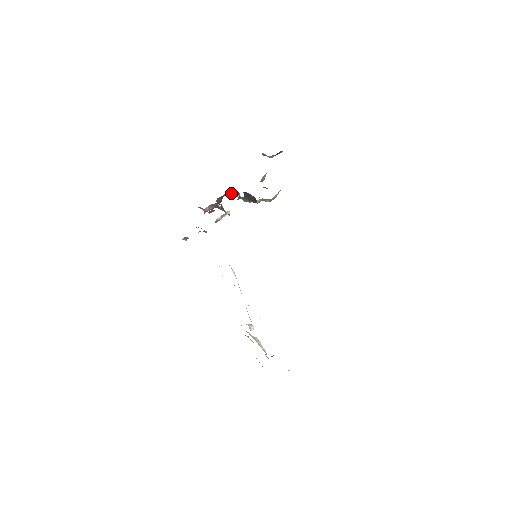
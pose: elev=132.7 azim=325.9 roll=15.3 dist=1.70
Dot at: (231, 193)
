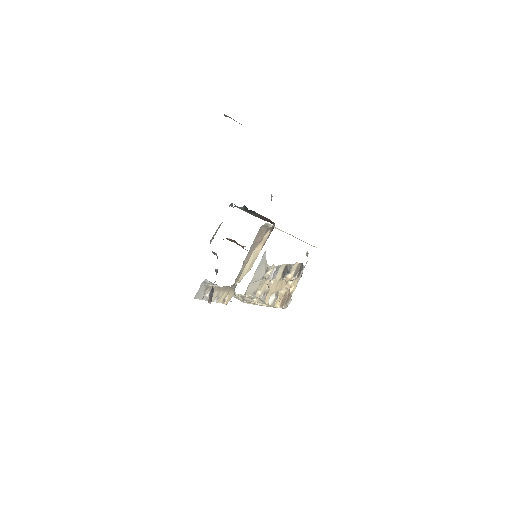
Dot at: occluded
